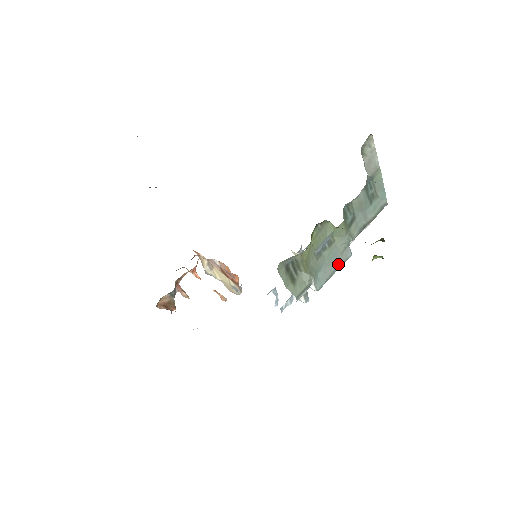
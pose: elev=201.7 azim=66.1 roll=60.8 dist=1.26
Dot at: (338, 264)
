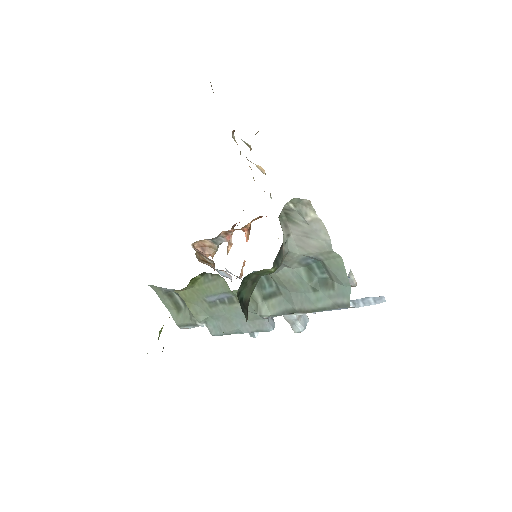
Dot at: (245, 328)
